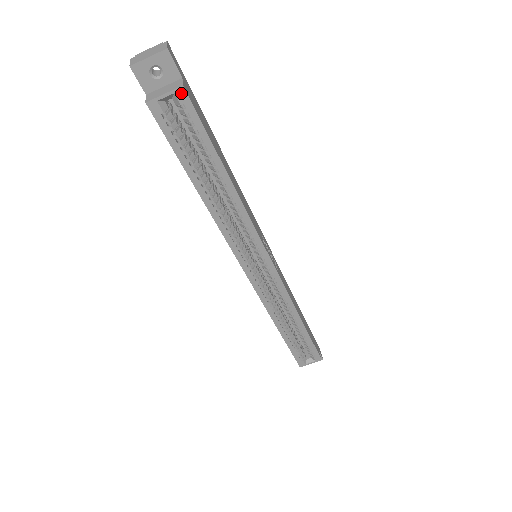
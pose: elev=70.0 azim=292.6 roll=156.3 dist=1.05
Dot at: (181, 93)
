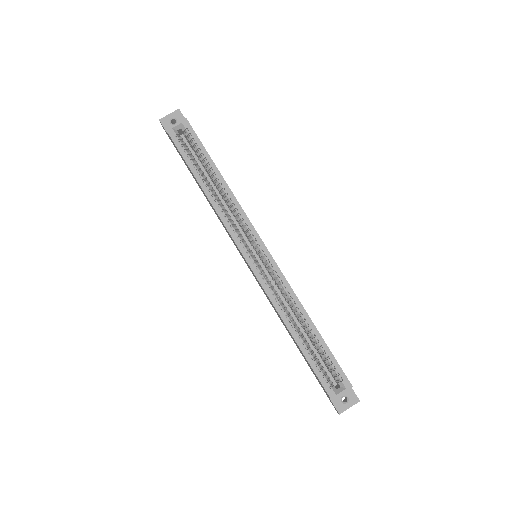
Dot at: (185, 122)
